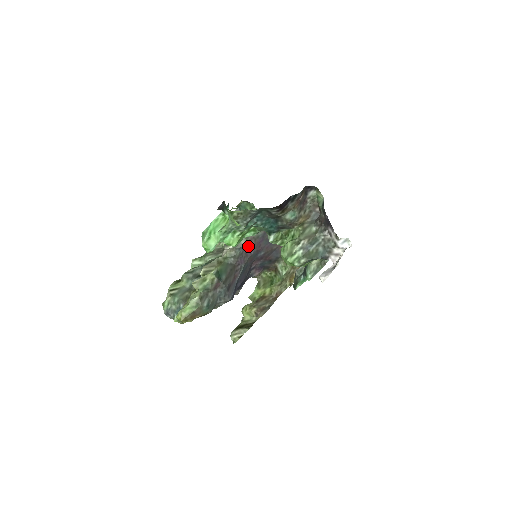
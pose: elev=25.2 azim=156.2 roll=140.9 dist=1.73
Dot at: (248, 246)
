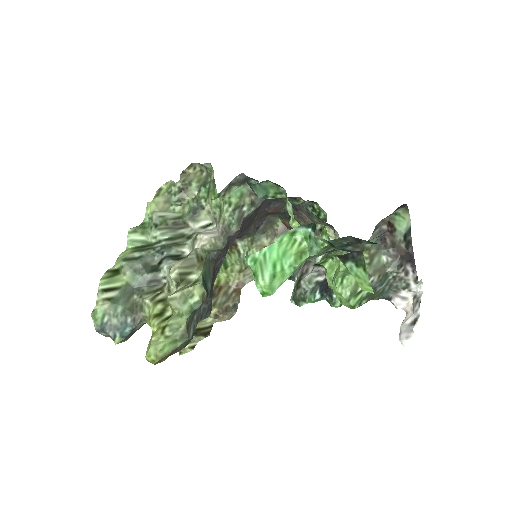
Dot at: (236, 233)
